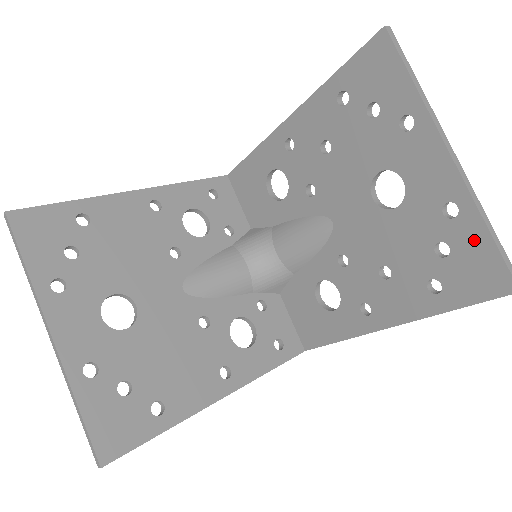
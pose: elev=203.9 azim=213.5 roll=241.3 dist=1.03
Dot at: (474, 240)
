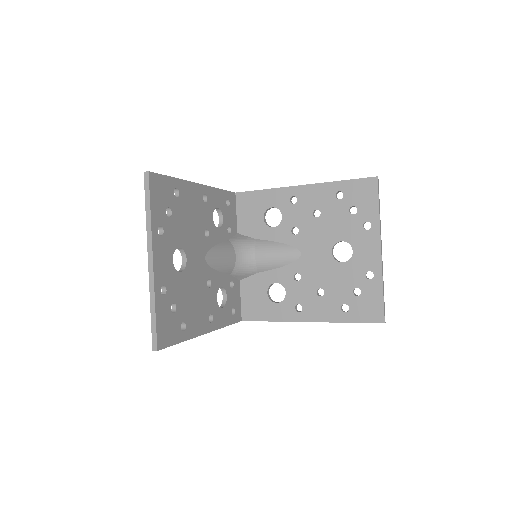
Dot at: (375, 293)
